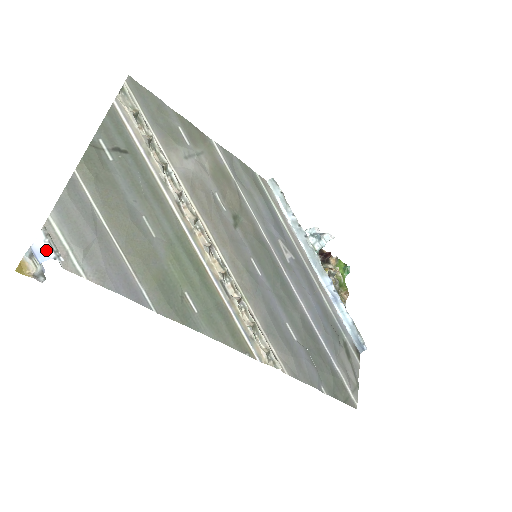
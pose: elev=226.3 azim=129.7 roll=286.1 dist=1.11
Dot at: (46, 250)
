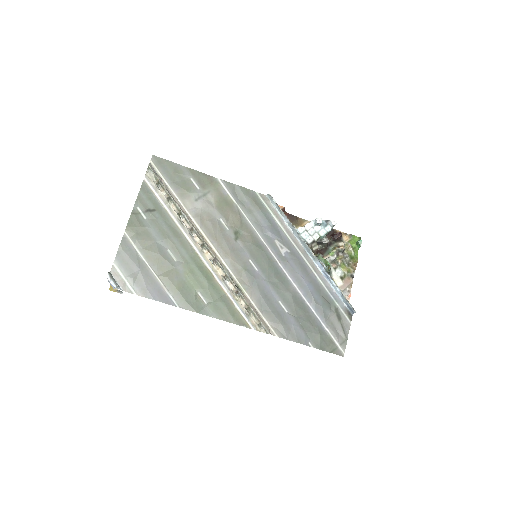
Dot at: (112, 284)
